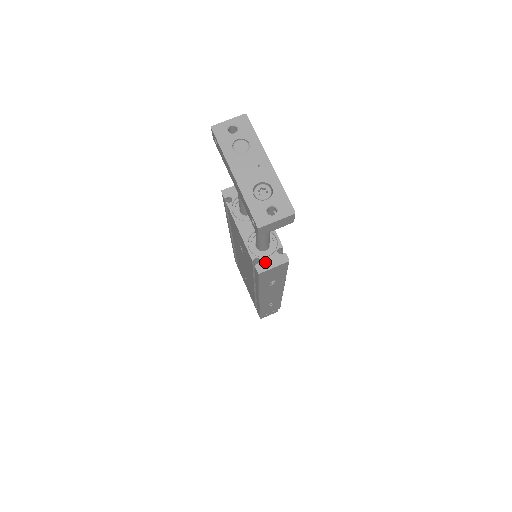
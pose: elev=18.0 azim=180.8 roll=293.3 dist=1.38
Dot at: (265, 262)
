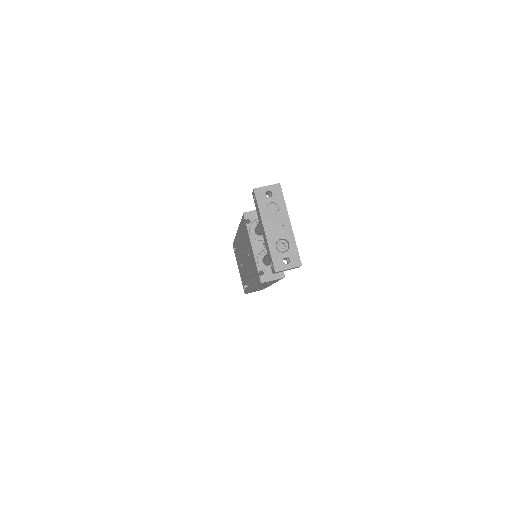
Dot at: (267, 275)
